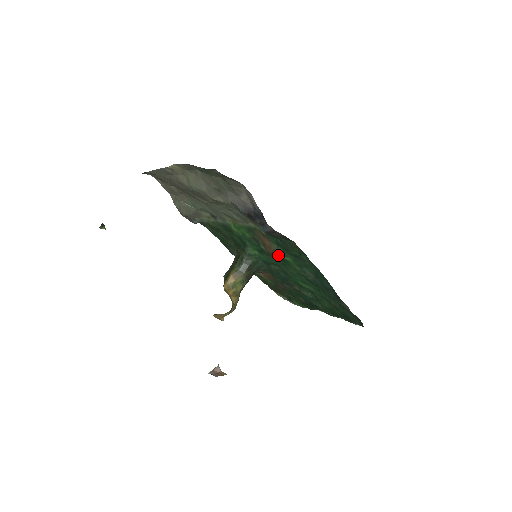
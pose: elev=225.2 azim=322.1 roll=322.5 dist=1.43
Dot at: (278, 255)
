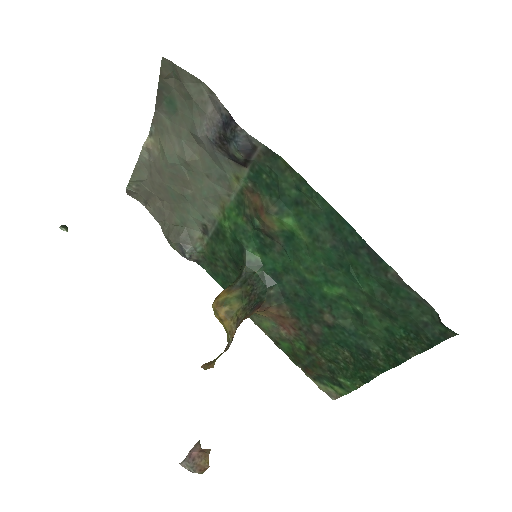
Dot at: (275, 219)
